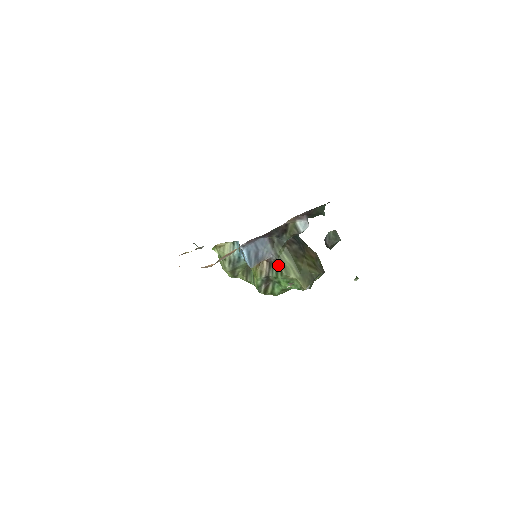
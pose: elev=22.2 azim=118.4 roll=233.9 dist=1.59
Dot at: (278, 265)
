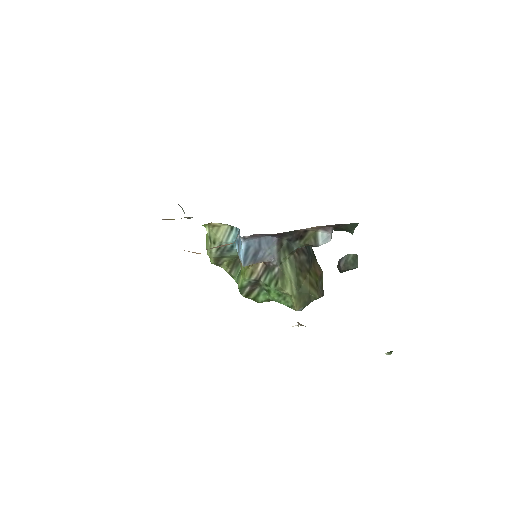
Dot at: (276, 273)
